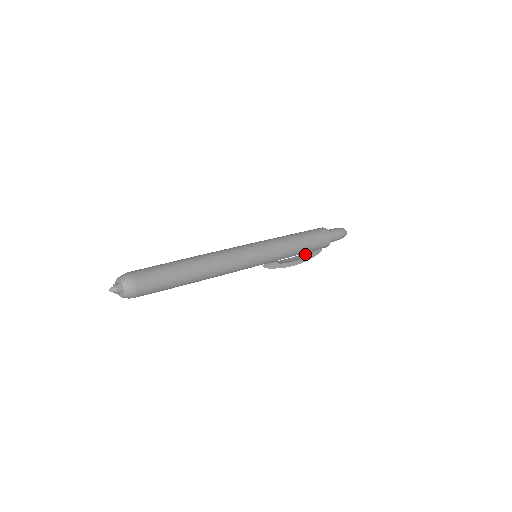
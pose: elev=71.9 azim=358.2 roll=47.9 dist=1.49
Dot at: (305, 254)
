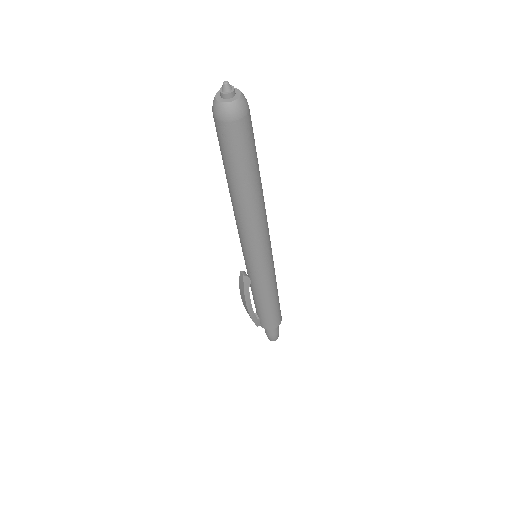
Dot at: occluded
